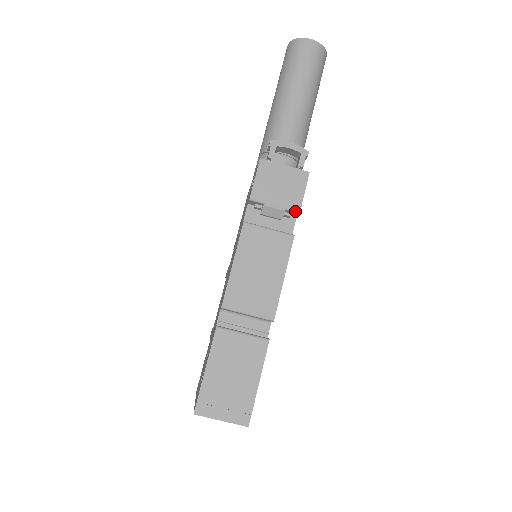
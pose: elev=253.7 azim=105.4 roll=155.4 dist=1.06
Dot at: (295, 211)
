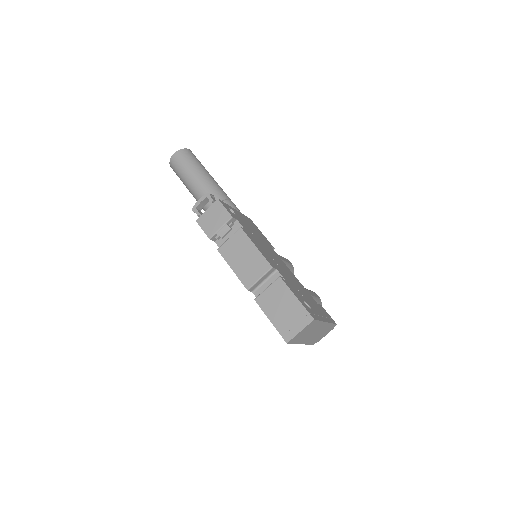
Dot at: (230, 219)
